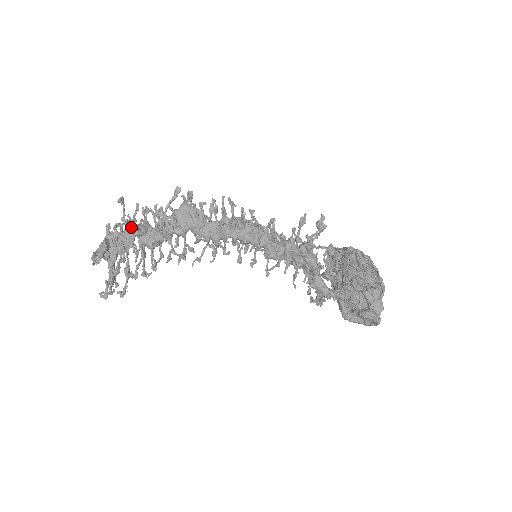
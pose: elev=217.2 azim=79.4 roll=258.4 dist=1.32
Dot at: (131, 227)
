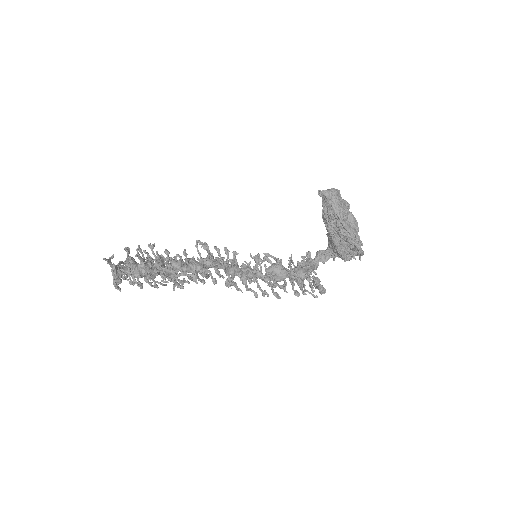
Dot at: occluded
